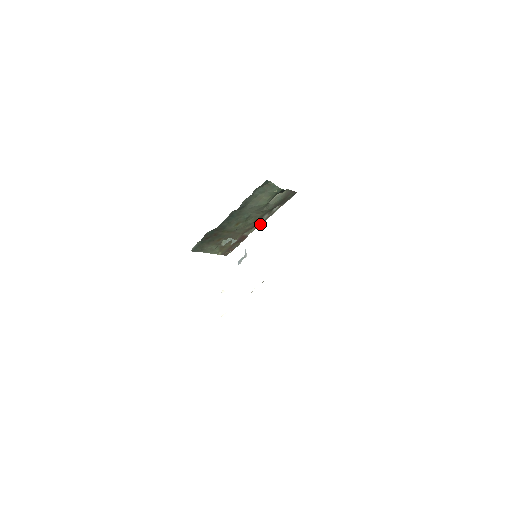
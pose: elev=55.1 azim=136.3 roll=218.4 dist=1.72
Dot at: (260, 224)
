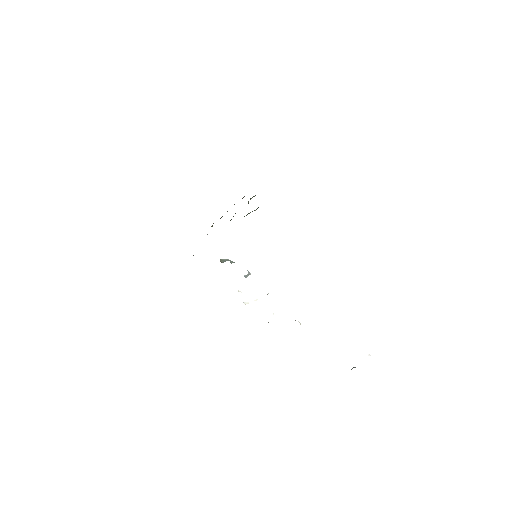
Dot at: occluded
